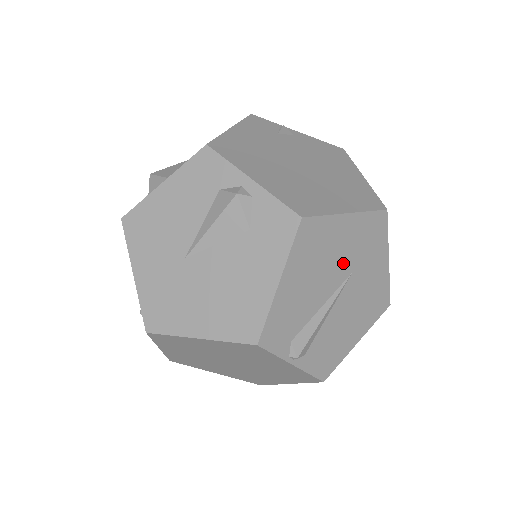
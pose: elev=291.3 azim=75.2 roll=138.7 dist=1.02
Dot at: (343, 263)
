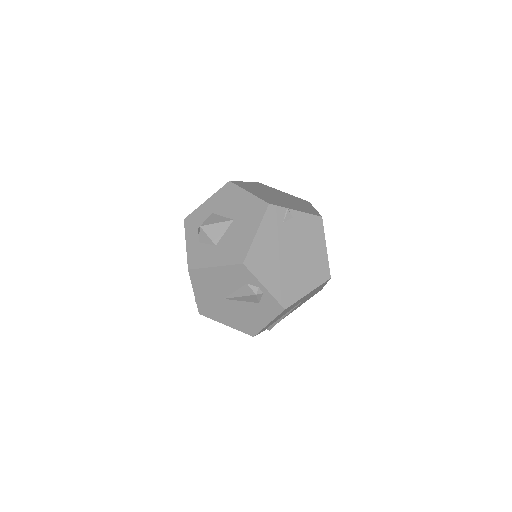
Dot at: occluded
